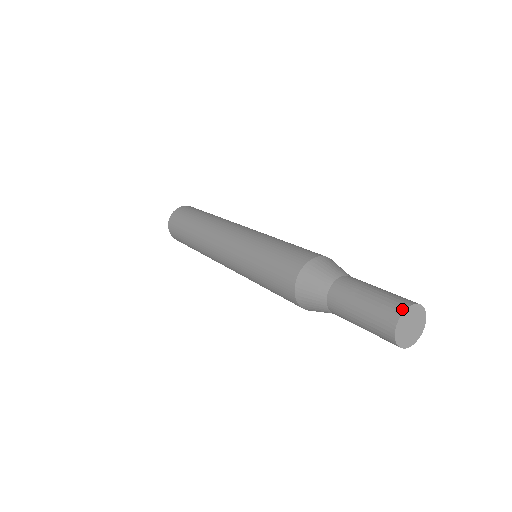
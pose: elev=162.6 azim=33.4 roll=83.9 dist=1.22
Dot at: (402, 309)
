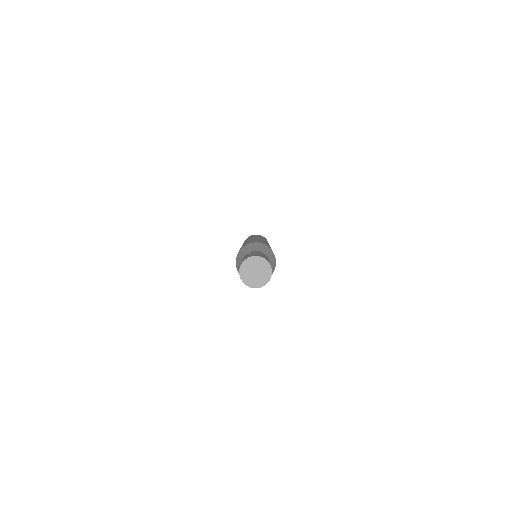
Dot at: (246, 258)
